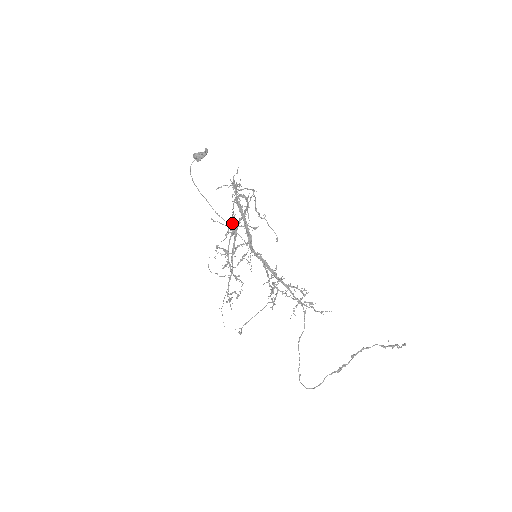
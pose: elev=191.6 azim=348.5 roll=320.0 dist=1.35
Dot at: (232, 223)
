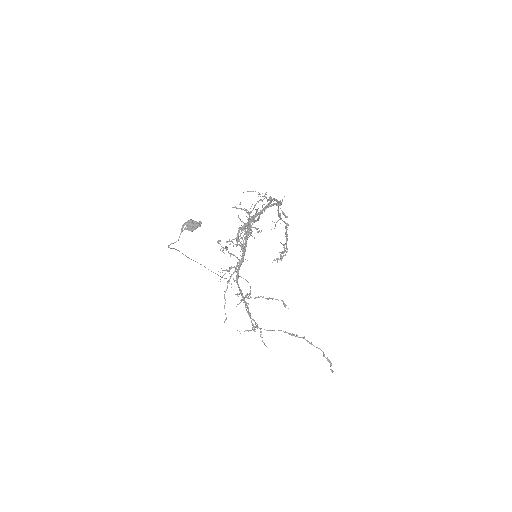
Dot at: occluded
